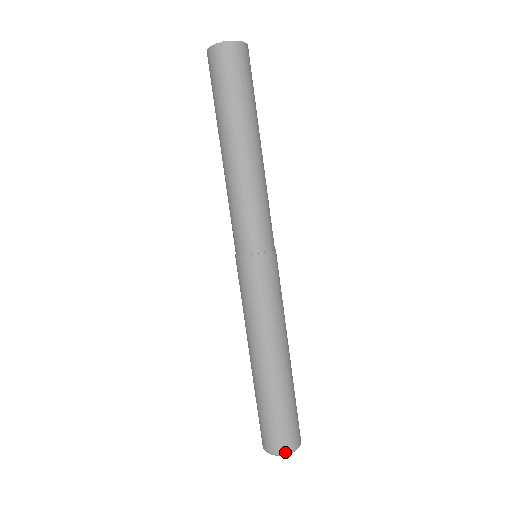
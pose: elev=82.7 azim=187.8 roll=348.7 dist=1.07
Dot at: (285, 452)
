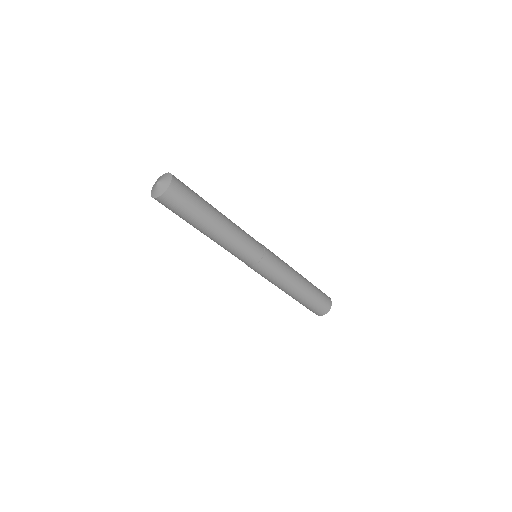
Dot at: occluded
